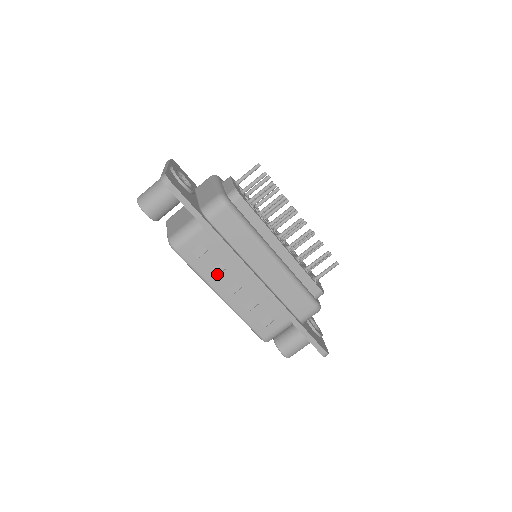
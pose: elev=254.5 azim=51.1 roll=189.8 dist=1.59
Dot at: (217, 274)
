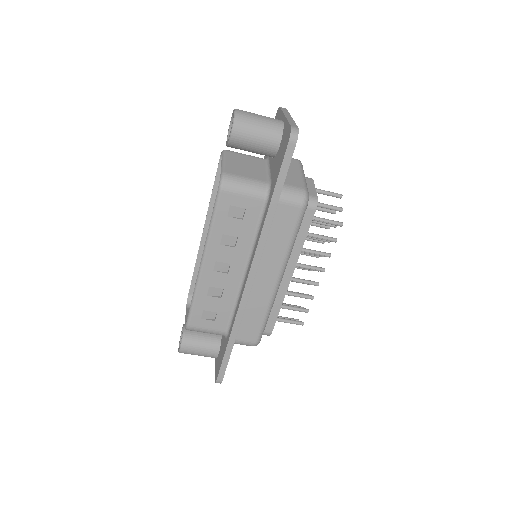
Dot at: (224, 243)
